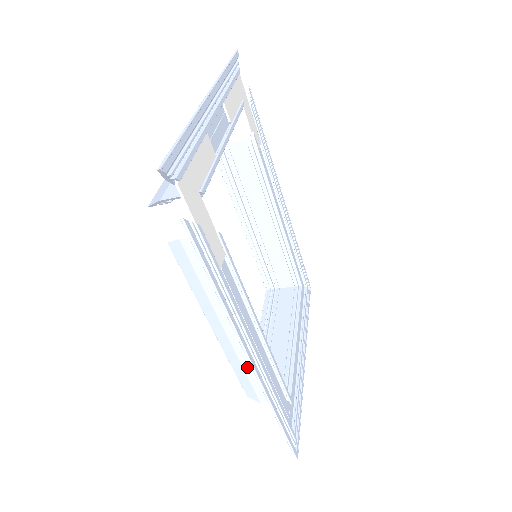
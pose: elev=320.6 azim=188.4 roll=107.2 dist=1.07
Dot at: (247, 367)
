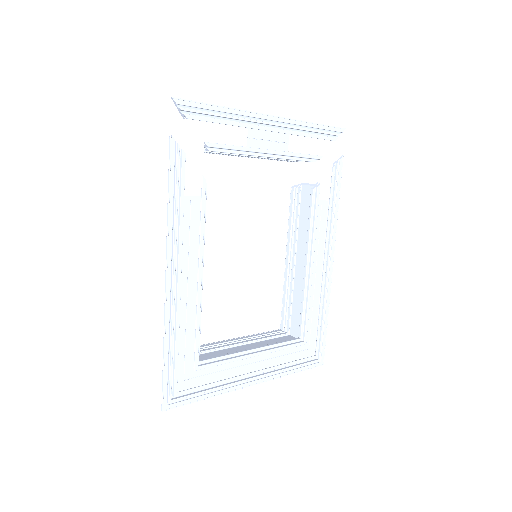
Dot at: occluded
